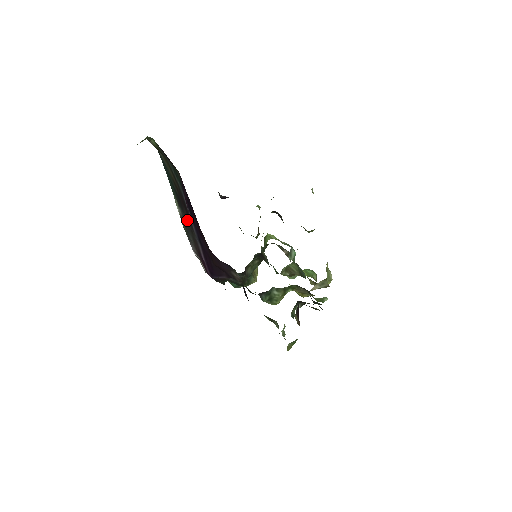
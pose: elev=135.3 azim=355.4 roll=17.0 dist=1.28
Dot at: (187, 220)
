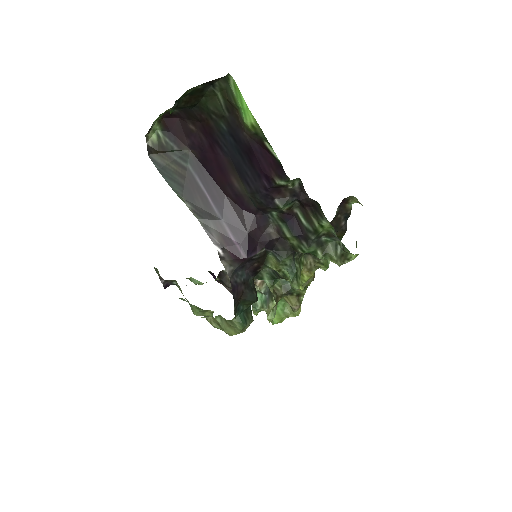
Dot at: (201, 208)
